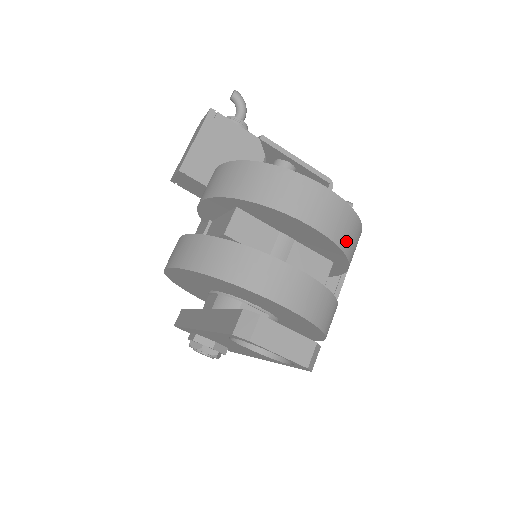
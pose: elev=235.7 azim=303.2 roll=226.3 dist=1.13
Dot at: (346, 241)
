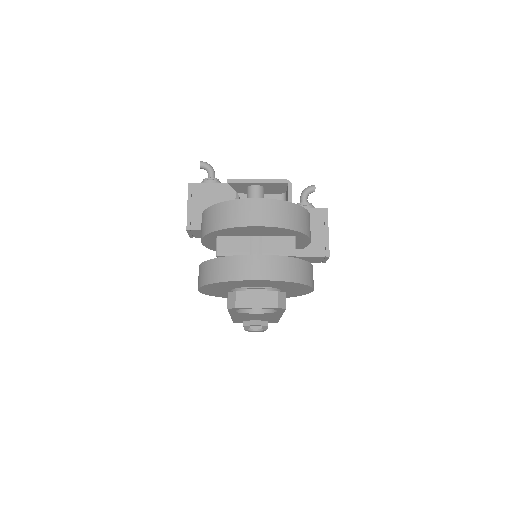
Dot at: (287, 222)
